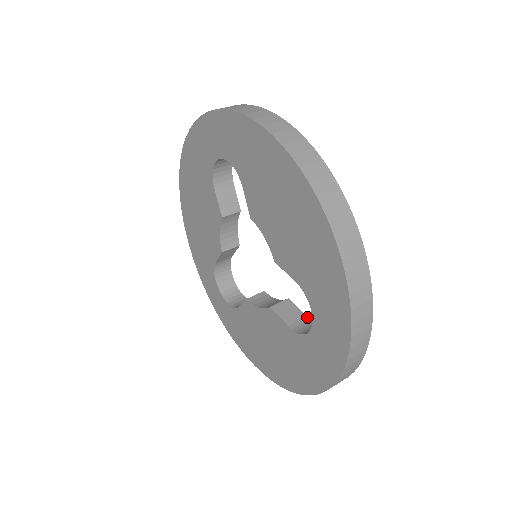
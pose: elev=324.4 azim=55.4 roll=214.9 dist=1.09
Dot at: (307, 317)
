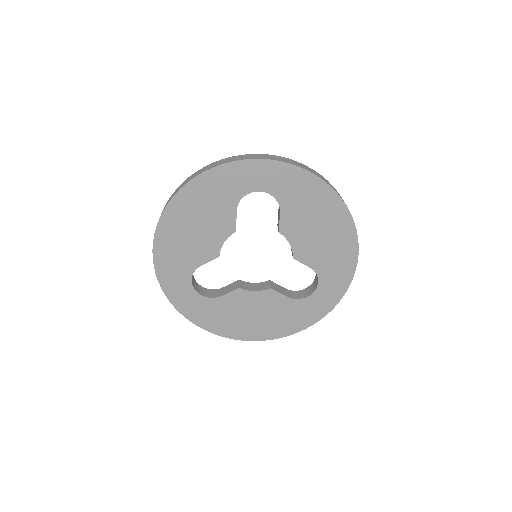
Dot at: (286, 289)
